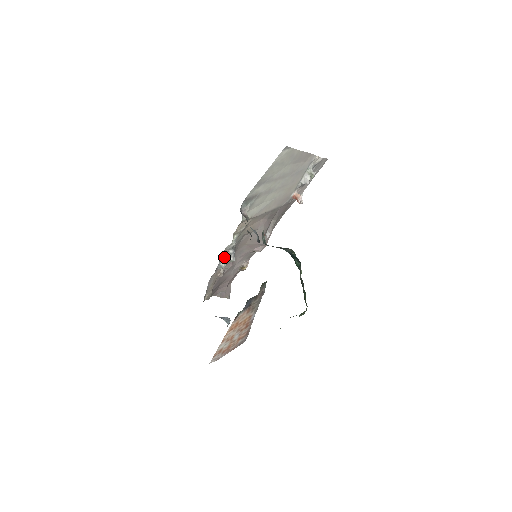
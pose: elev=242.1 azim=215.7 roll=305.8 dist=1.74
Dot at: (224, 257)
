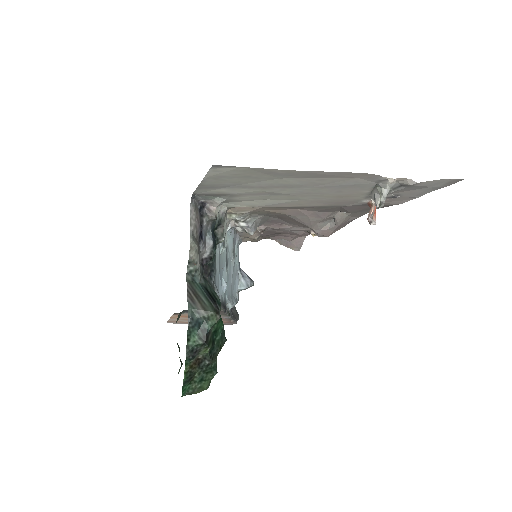
Dot at: (232, 225)
